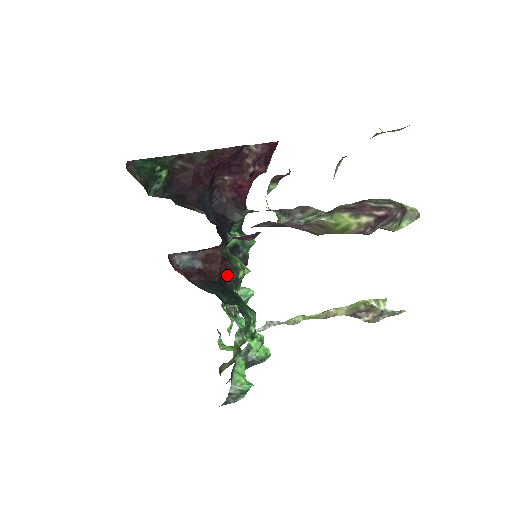
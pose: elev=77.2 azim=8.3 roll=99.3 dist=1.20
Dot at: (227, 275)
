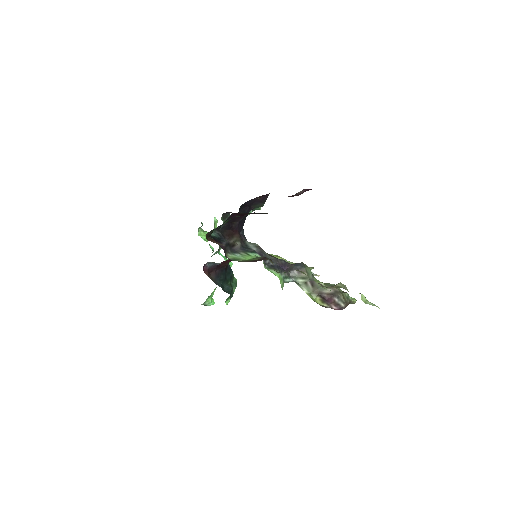
Dot at: occluded
